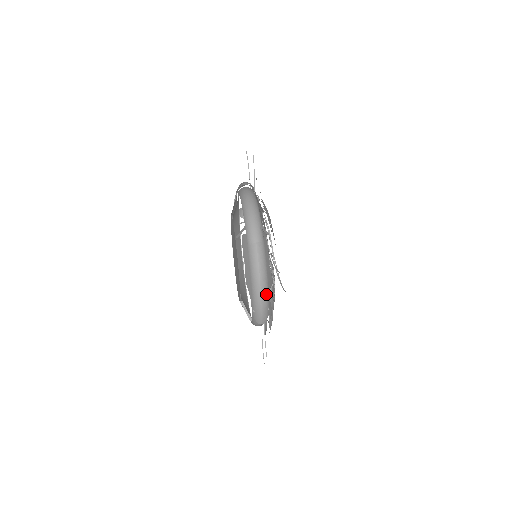
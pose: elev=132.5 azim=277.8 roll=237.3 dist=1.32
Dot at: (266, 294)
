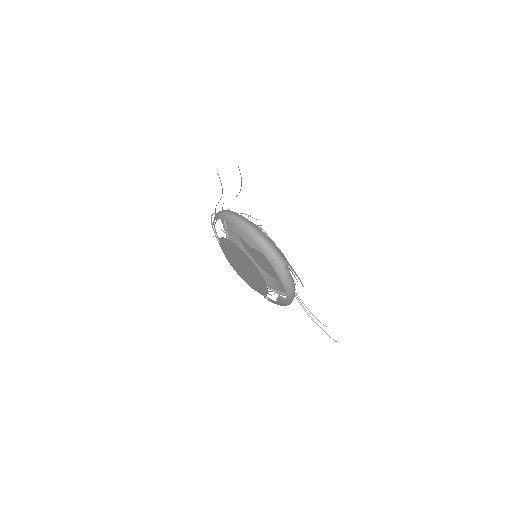
Dot at: (267, 239)
